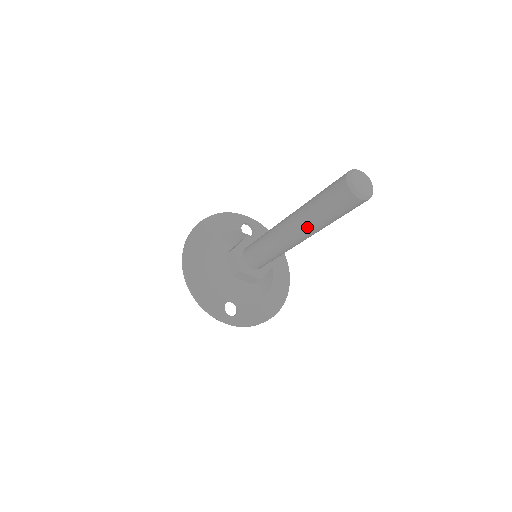
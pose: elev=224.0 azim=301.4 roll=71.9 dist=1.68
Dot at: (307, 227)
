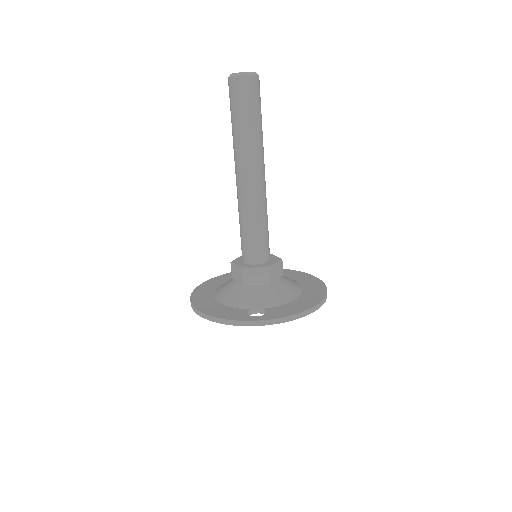
Dot at: (243, 151)
